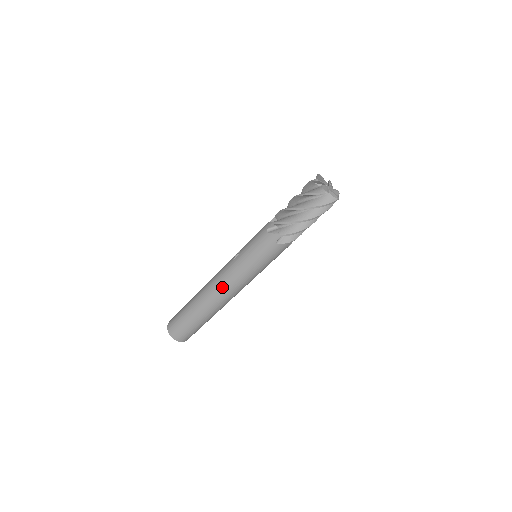
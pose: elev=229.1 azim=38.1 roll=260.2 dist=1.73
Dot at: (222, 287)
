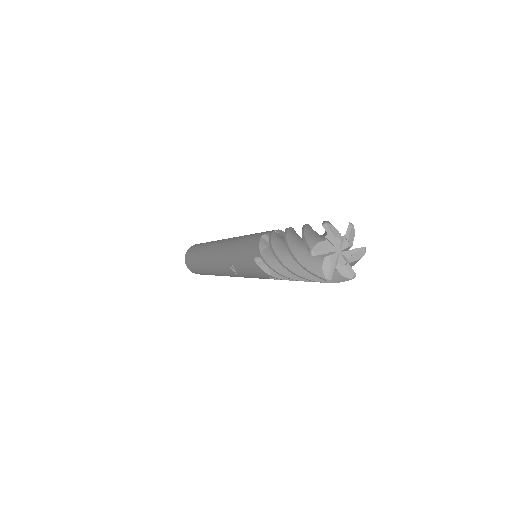
Dot at: occluded
